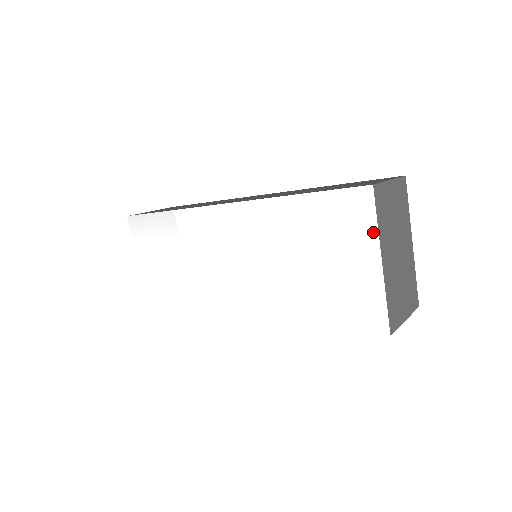
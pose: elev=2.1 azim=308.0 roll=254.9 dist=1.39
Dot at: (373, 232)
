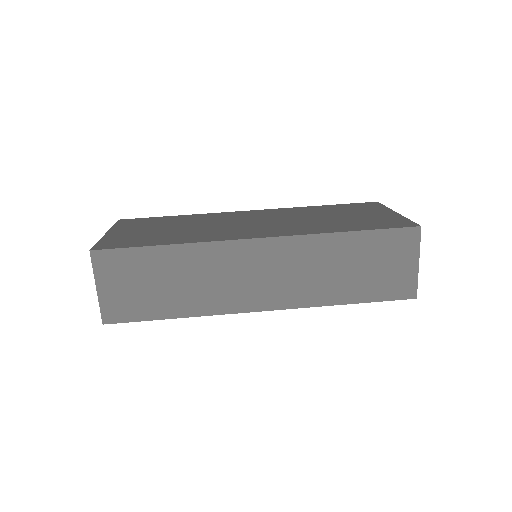
Dot at: occluded
